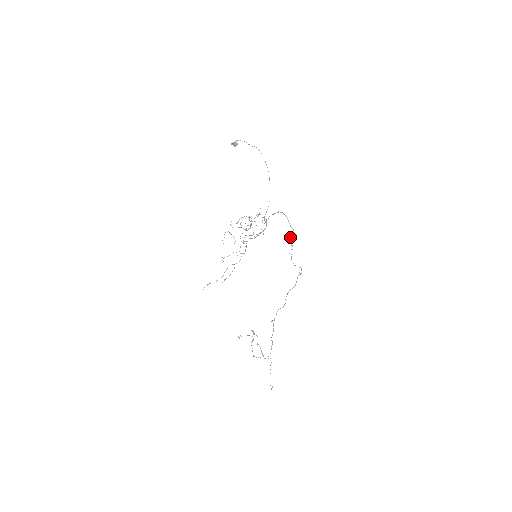
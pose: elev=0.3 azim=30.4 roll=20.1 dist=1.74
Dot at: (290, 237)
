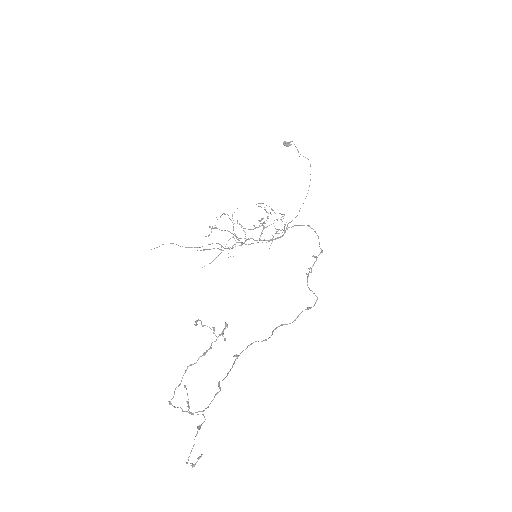
Dot at: (315, 256)
